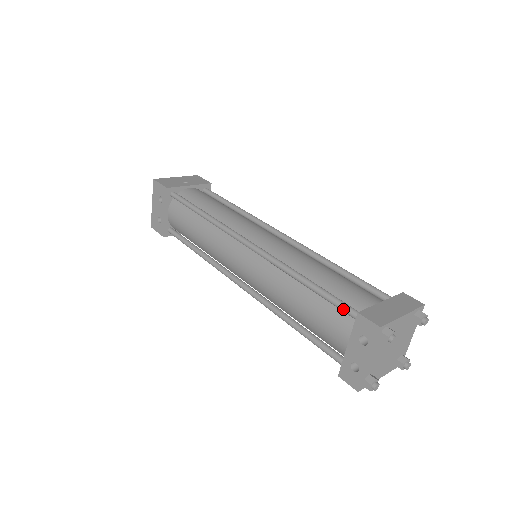
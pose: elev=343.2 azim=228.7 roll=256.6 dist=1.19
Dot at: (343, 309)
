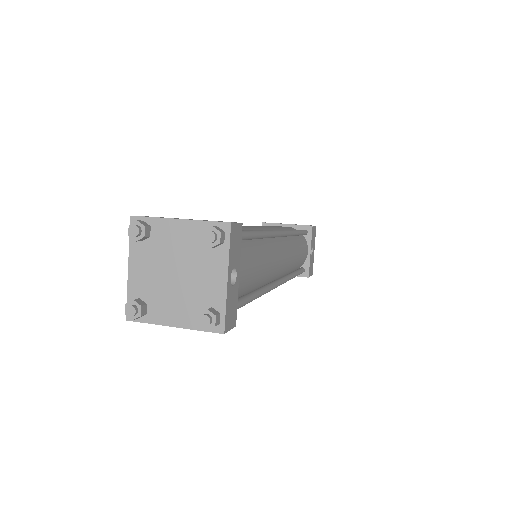
Dot at: occluded
